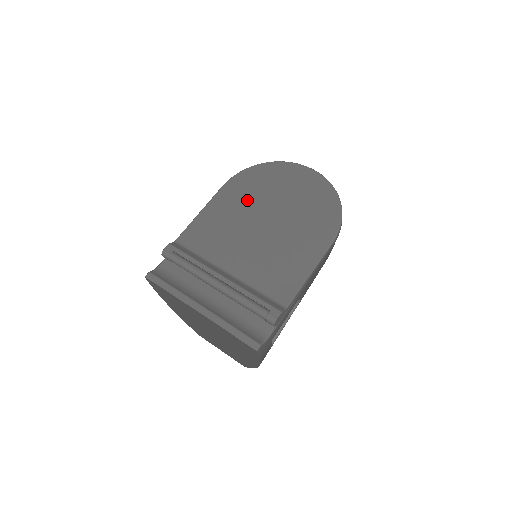
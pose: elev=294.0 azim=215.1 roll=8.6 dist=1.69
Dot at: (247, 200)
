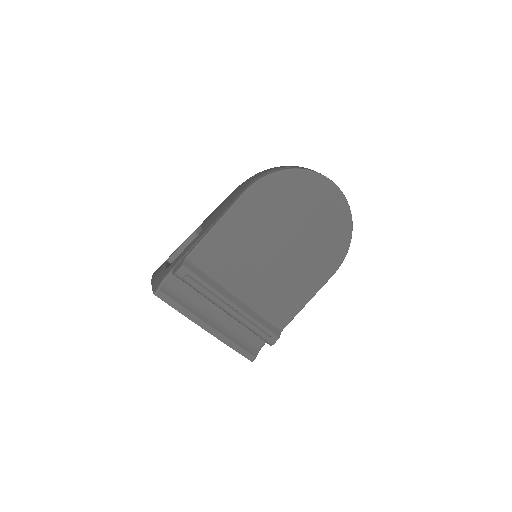
Dot at: (268, 218)
